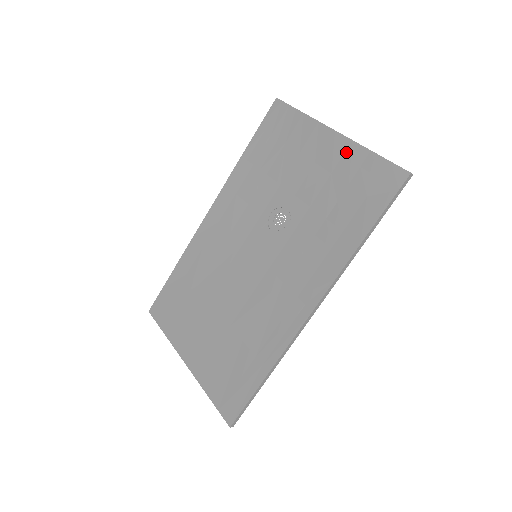
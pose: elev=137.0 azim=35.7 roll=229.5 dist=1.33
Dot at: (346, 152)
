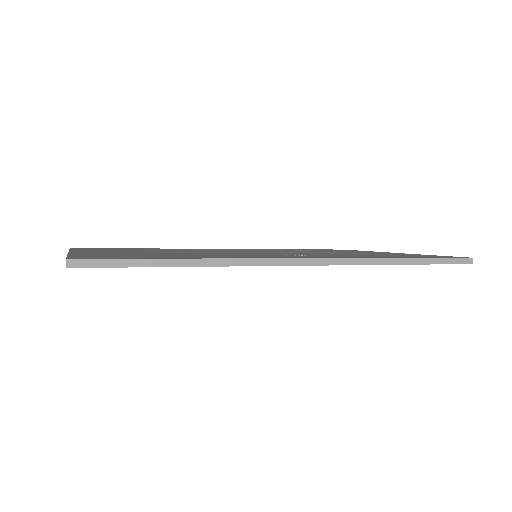
Dot at: (402, 254)
